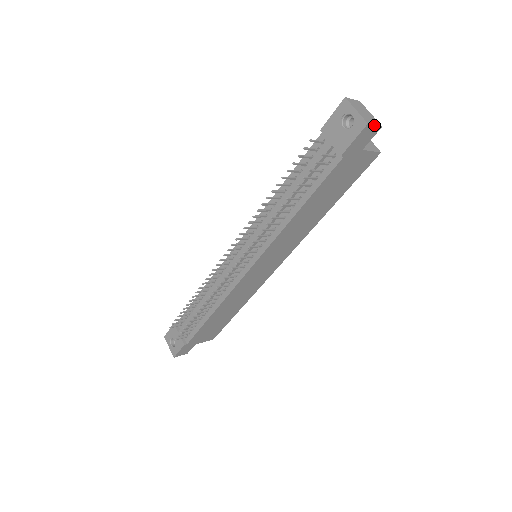
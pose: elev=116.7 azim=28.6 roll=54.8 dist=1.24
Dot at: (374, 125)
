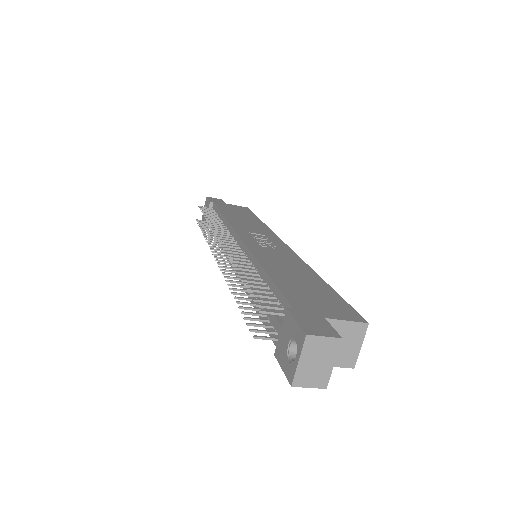
Dot at: (307, 387)
